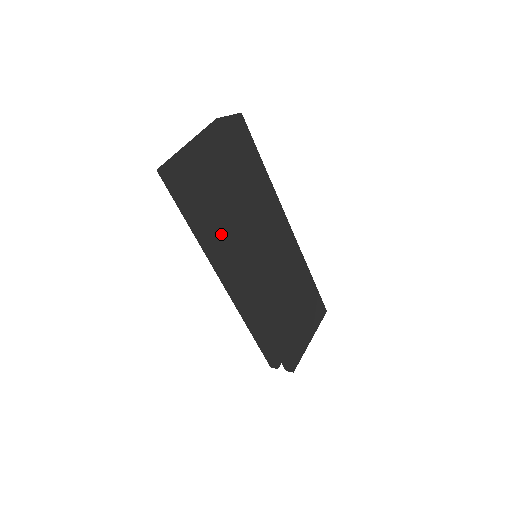
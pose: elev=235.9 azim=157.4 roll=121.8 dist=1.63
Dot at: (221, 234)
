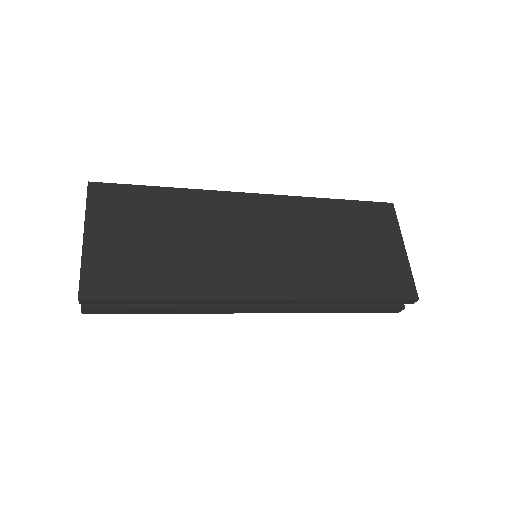
Dot at: (185, 295)
